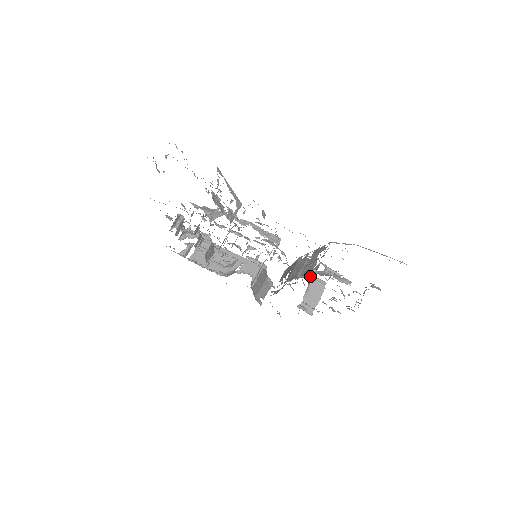
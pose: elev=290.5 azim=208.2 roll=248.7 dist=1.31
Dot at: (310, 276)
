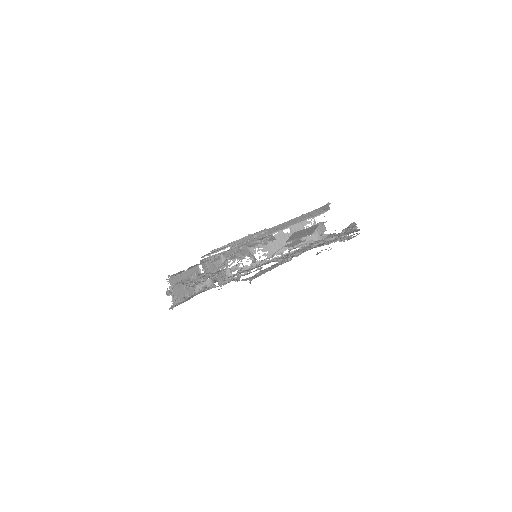
Dot at: occluded
